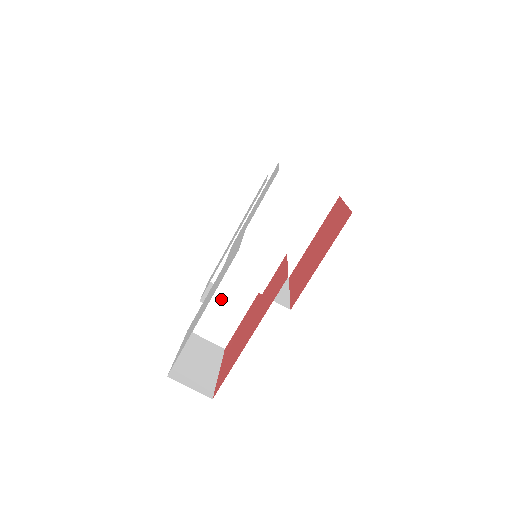
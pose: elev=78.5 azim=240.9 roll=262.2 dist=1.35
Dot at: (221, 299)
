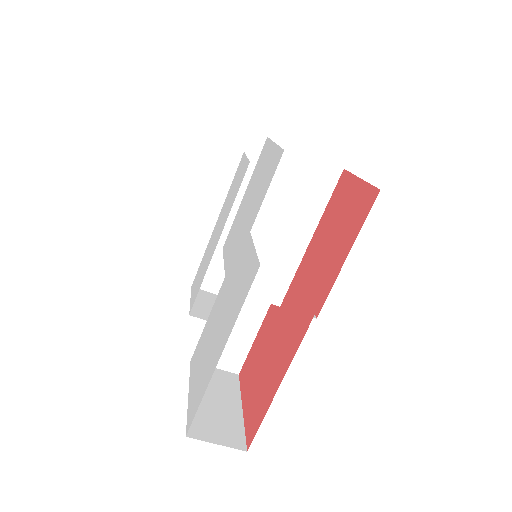
Dot at: occluded
